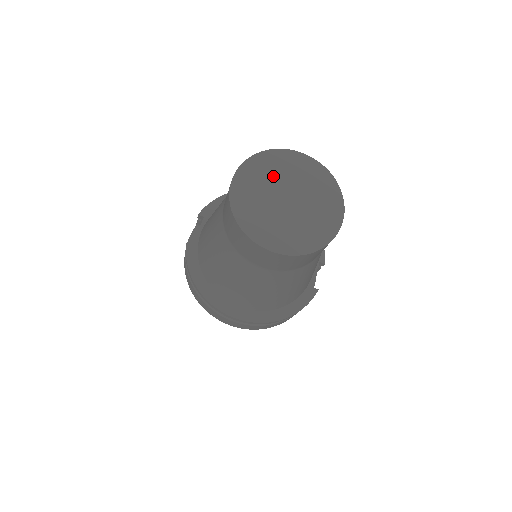
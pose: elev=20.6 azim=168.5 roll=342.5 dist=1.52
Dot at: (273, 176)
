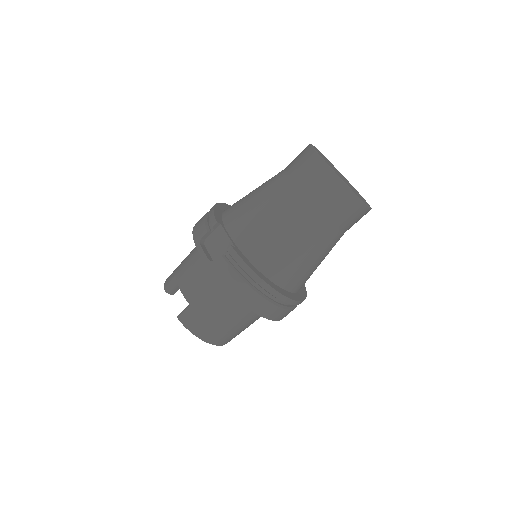
Dot at: occluded
